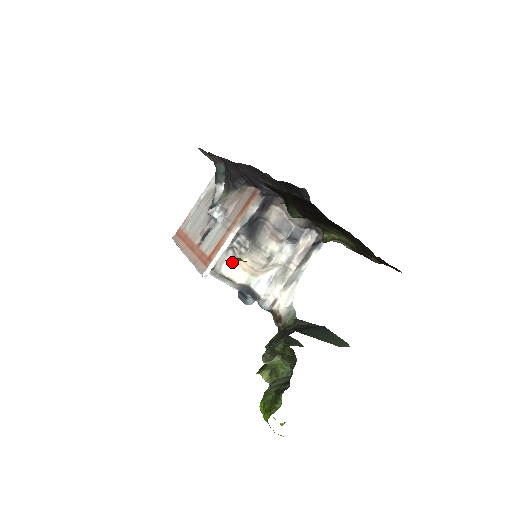
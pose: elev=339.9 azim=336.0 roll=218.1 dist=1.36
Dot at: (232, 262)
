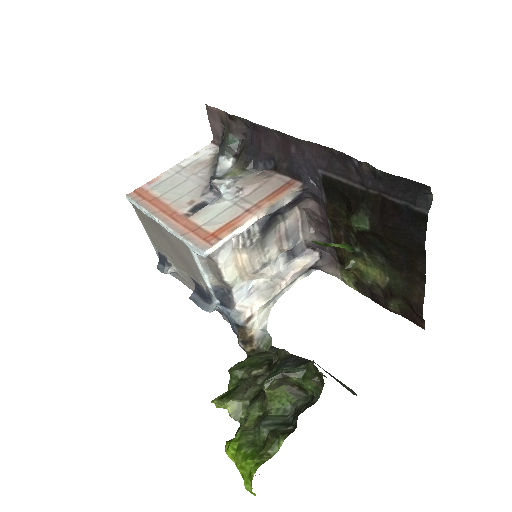
Dot at: (230, 252)
